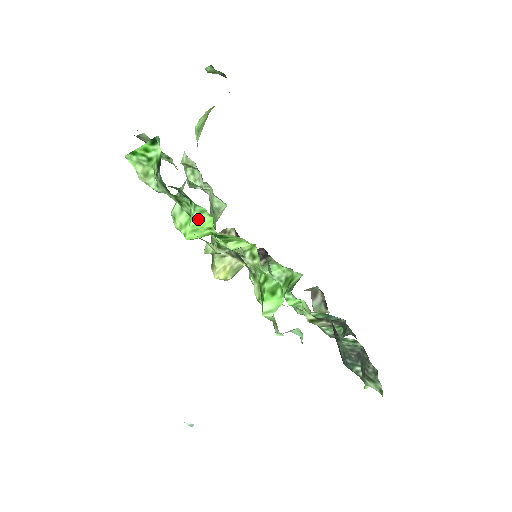
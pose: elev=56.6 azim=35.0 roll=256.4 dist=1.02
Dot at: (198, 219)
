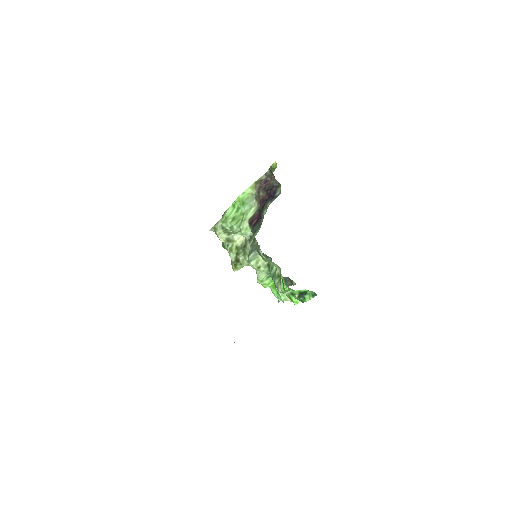
Dot at: occluded
